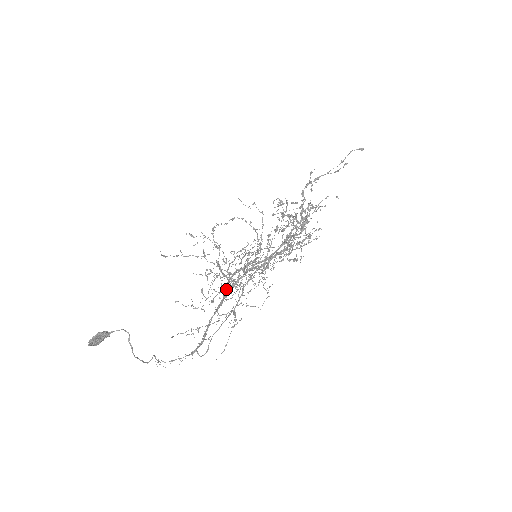
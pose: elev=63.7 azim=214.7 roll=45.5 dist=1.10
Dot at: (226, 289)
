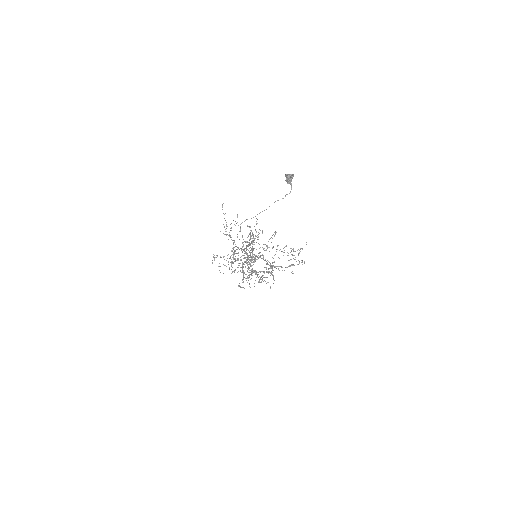
Dot at: (243, 249)
